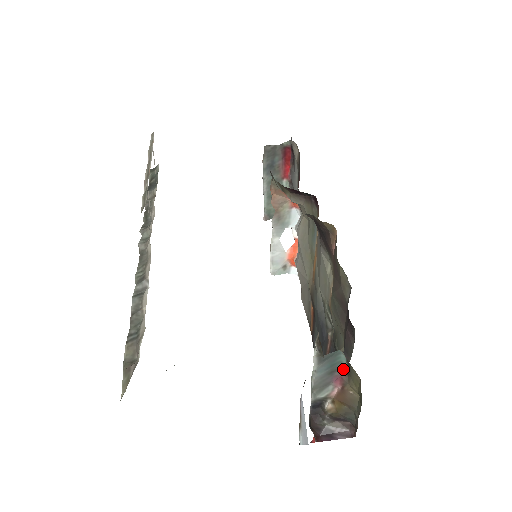
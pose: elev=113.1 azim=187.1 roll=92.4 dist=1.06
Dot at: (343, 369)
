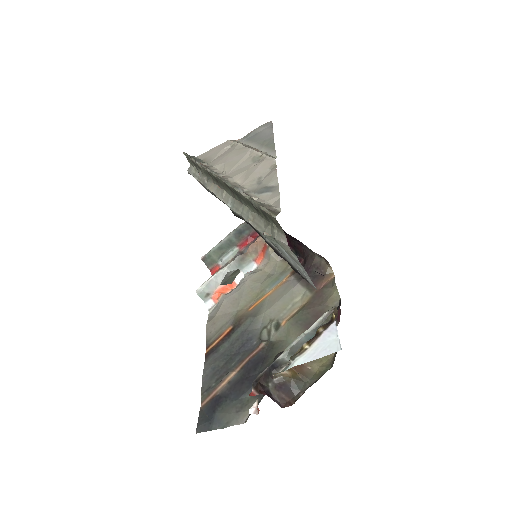
Dot at: occluded
